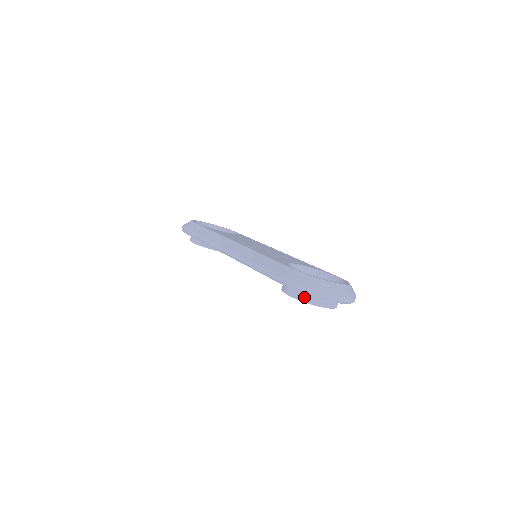
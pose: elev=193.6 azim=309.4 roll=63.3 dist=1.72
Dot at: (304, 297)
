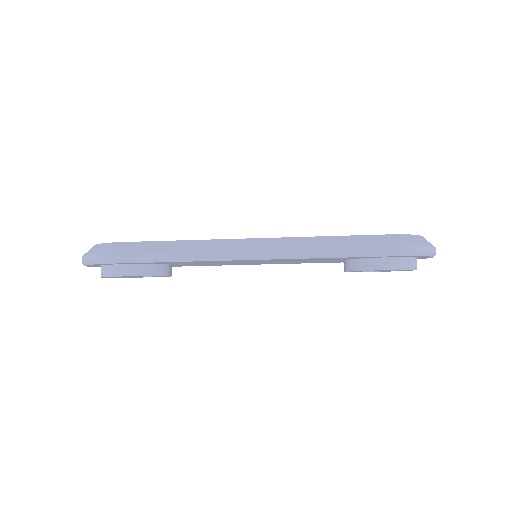
Dot at: (408, 264)
